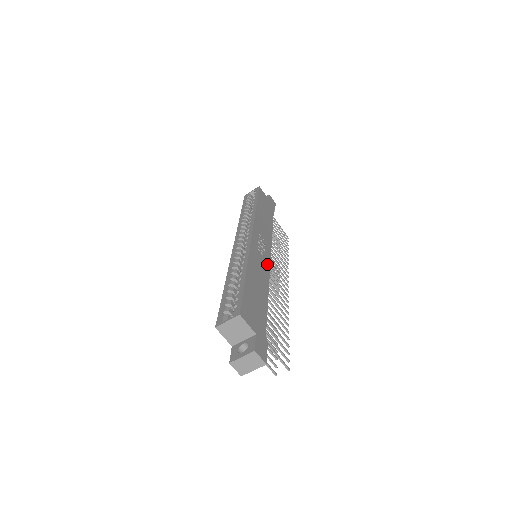
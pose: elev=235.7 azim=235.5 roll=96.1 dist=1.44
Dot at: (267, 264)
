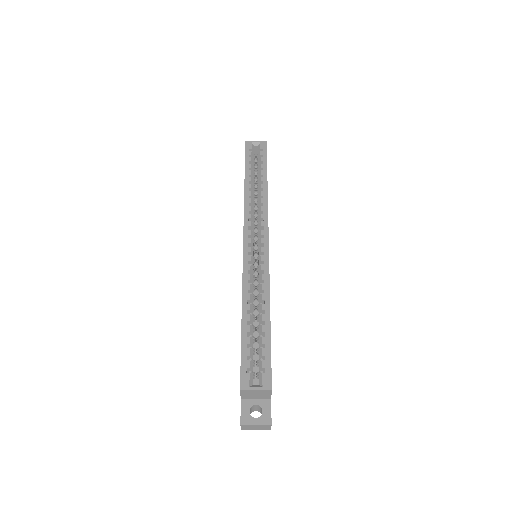
Dot at: occluded
